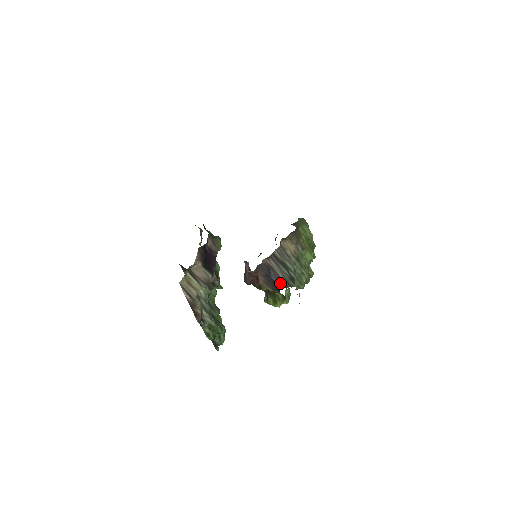
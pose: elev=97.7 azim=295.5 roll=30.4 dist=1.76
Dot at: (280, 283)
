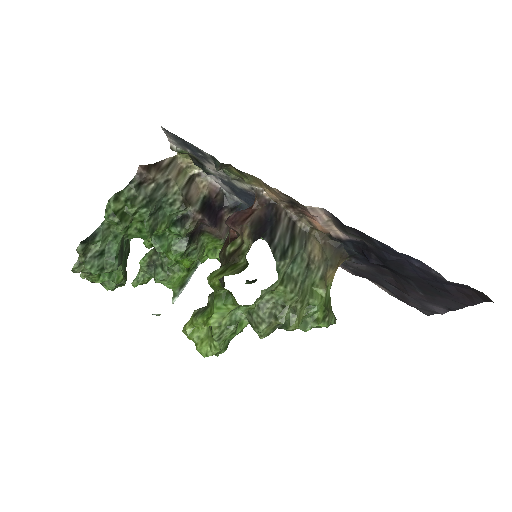
Dot at: (269, 234)
